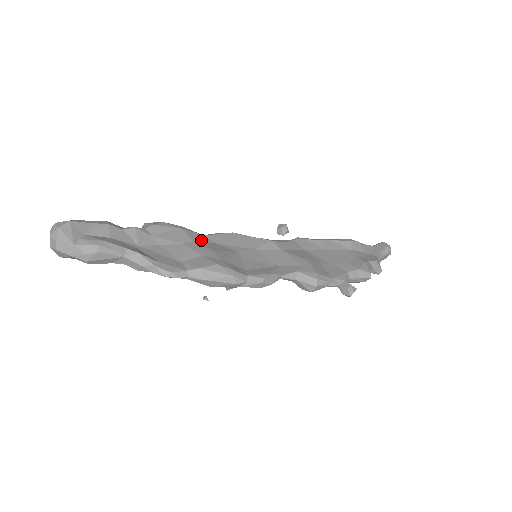
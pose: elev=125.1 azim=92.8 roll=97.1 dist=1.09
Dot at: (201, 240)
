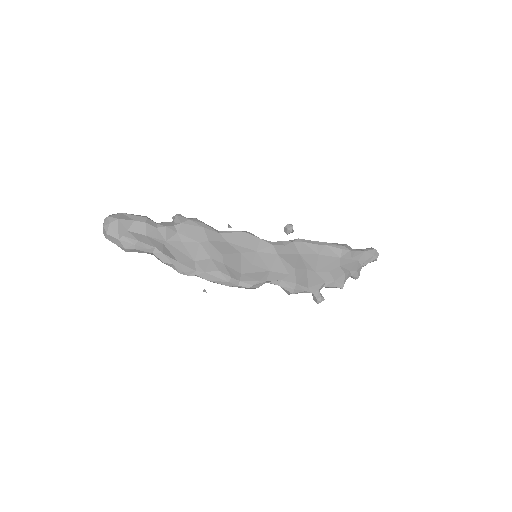
Dot at: (215, 239)
